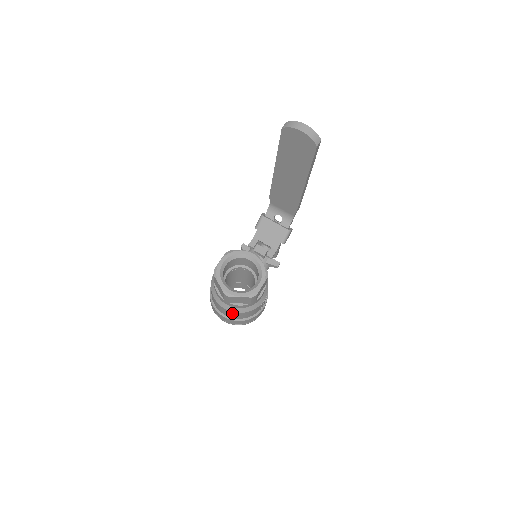
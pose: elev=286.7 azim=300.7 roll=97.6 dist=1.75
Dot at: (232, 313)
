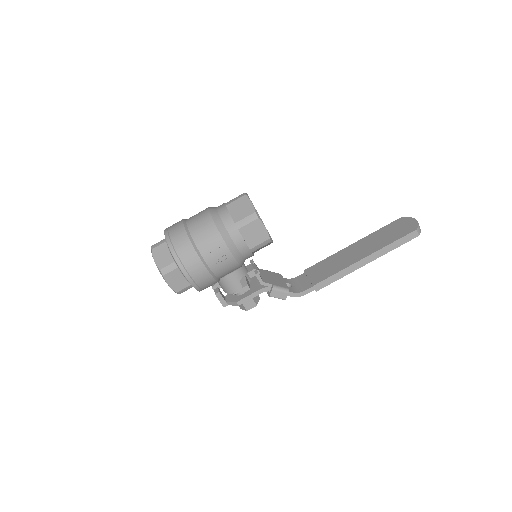
Dot at: (205, 217)
